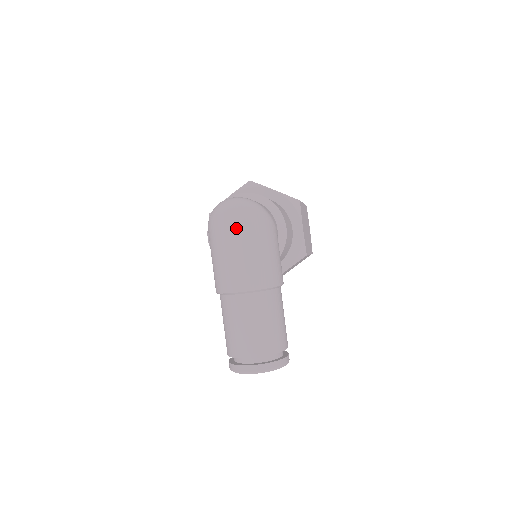
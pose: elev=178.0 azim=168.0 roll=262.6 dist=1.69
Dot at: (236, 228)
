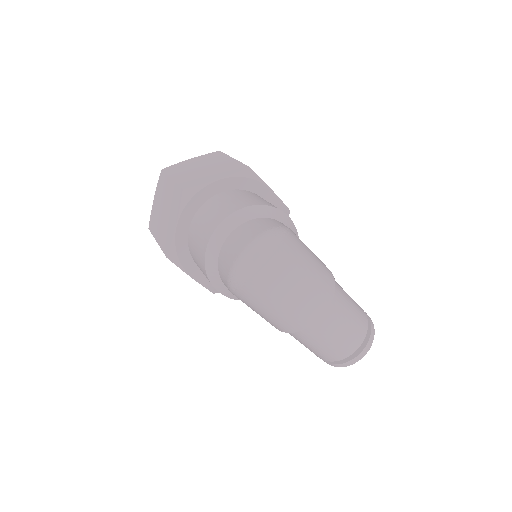
Dot at: (280, 275)
